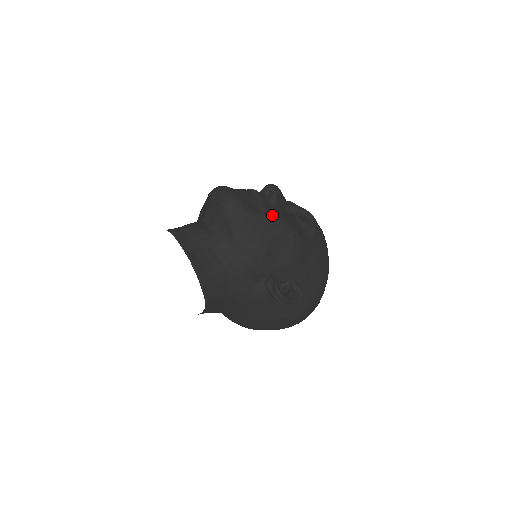
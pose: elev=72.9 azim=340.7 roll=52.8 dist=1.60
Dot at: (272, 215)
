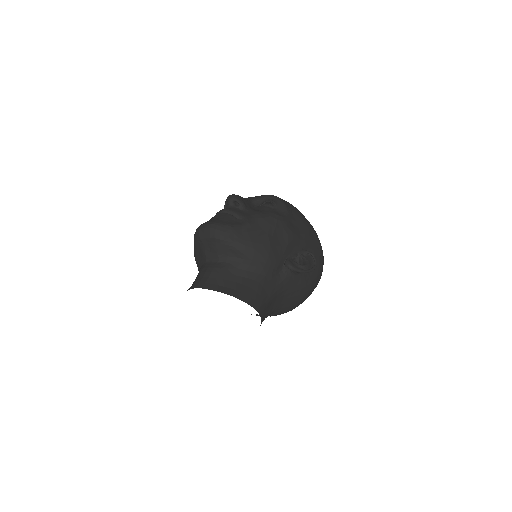
Dot at: (252, 217)
